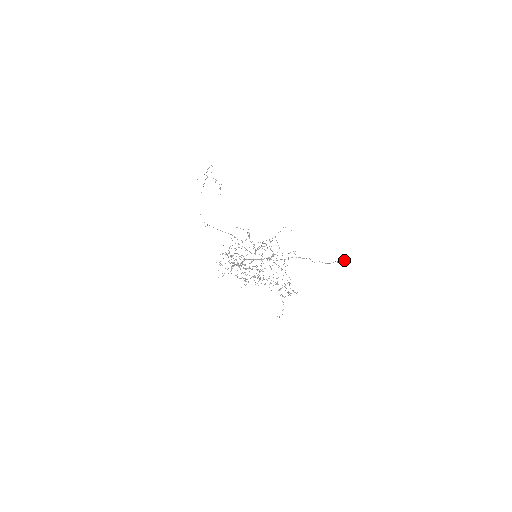
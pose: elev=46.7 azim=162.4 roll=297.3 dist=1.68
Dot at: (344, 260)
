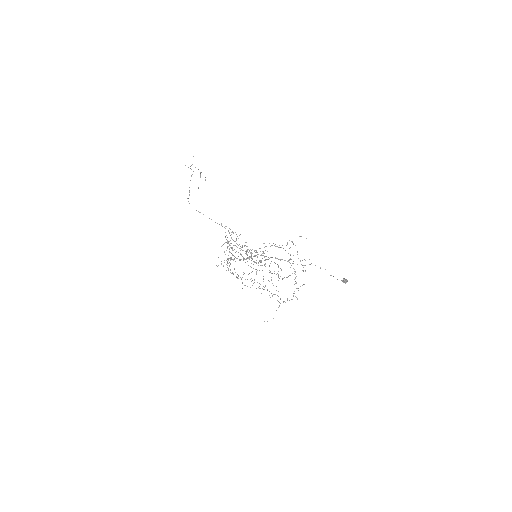
Dot at: occluded
